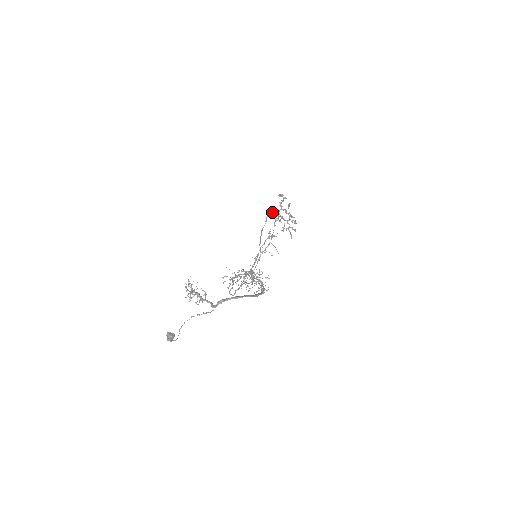
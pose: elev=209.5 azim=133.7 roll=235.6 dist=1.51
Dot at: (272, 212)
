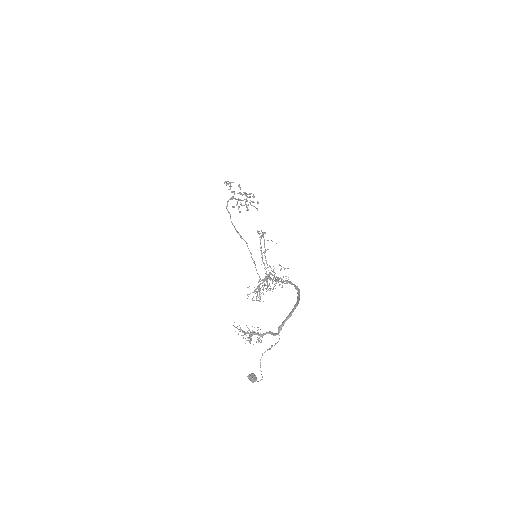
Dot at: (228, 201)
